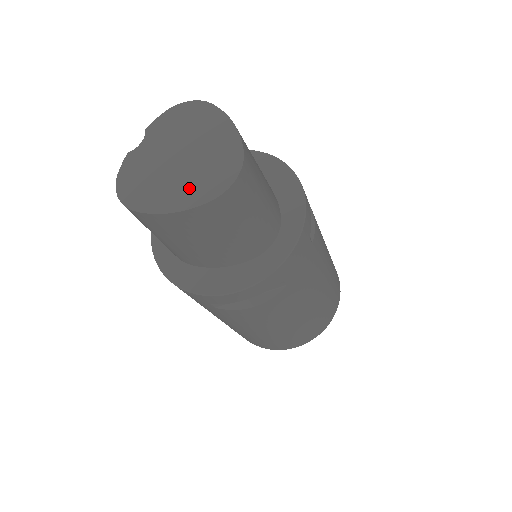
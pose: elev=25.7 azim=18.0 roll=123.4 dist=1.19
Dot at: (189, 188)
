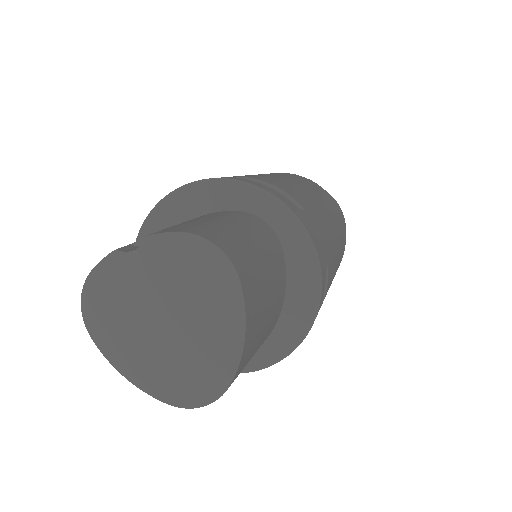
Dot at: (155, 369)
